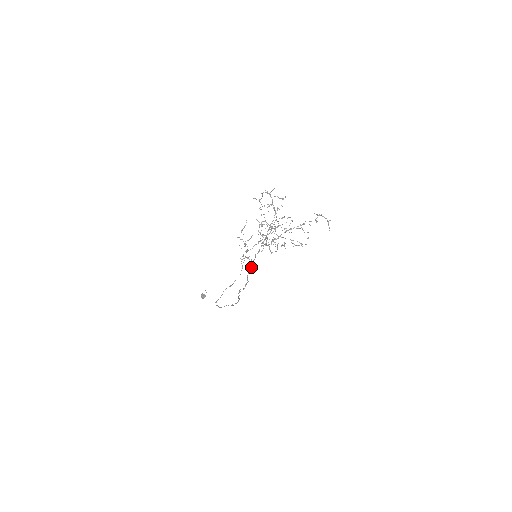
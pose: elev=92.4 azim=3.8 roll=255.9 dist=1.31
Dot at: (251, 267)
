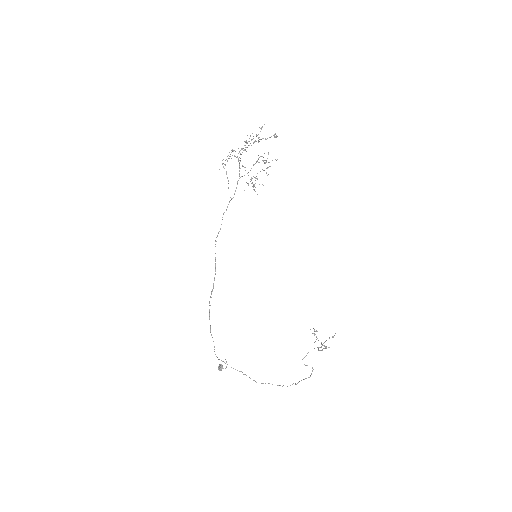
Dot at: (229, 202)
